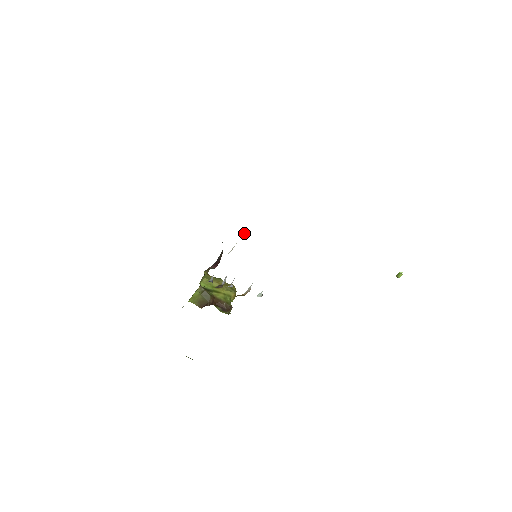
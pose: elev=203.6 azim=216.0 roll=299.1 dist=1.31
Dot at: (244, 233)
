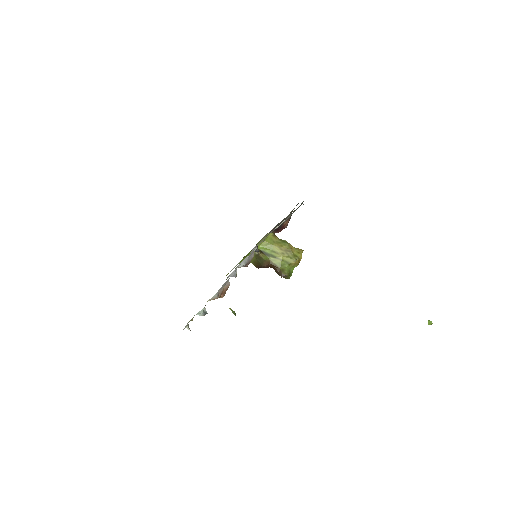
Dot at: (294, 210)
